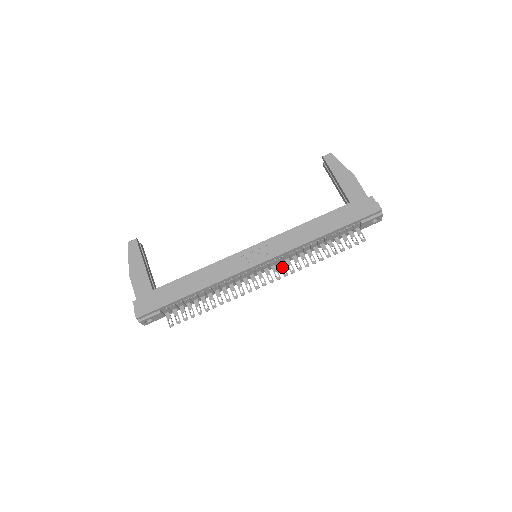
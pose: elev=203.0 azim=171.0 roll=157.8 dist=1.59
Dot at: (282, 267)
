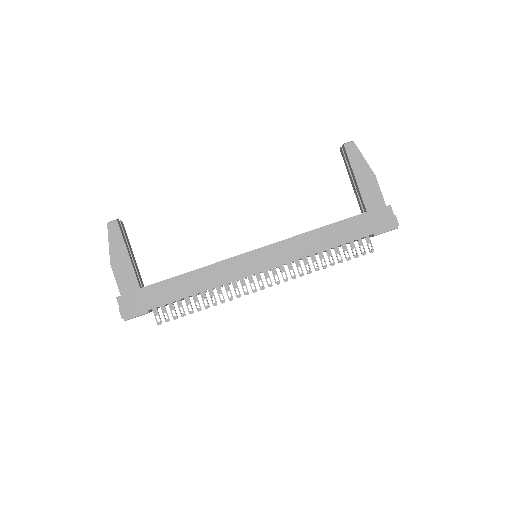
Dot at: (283, 271)
